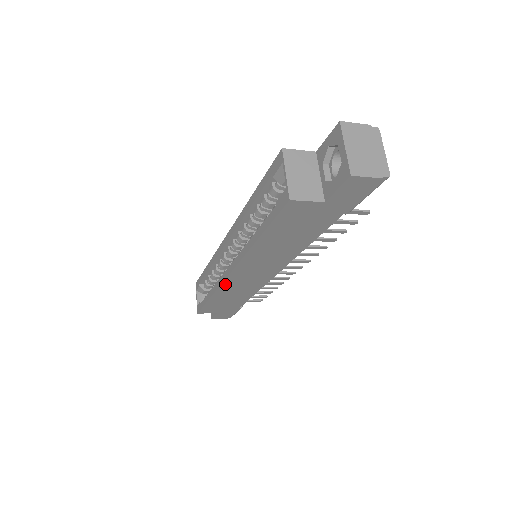
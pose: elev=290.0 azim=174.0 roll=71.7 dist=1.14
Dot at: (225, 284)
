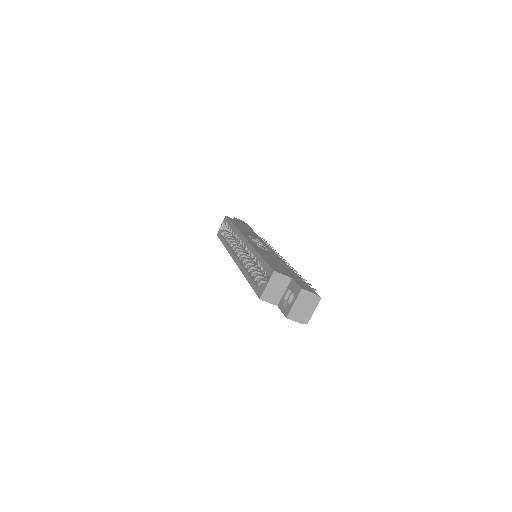
Dot at: occluded
